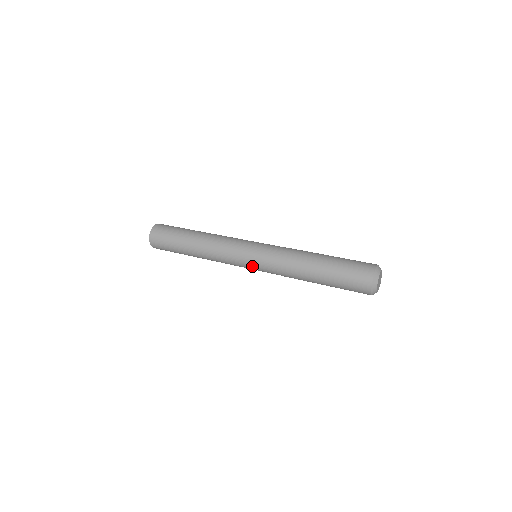
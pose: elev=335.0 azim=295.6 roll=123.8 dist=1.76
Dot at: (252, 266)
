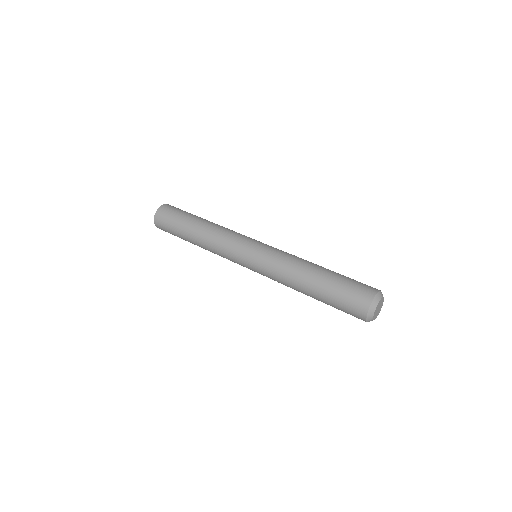
Dot at: (249, 266)
